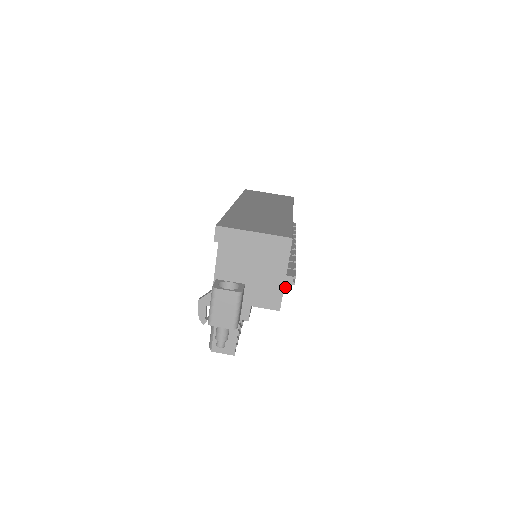
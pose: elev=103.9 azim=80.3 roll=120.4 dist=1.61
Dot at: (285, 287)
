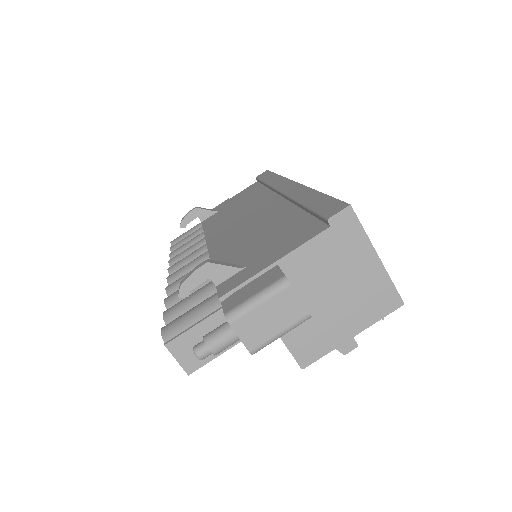
Dot at: (338, 348)
